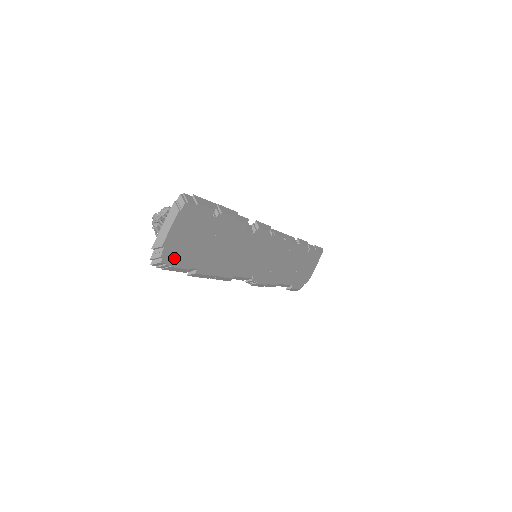
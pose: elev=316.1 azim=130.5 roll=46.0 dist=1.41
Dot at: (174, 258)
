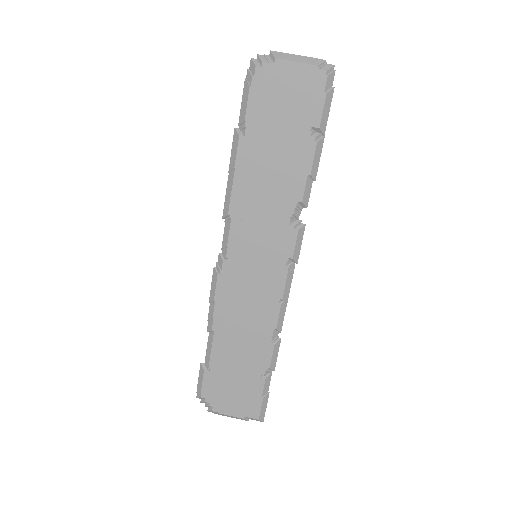
Dot at: (260, 87)
